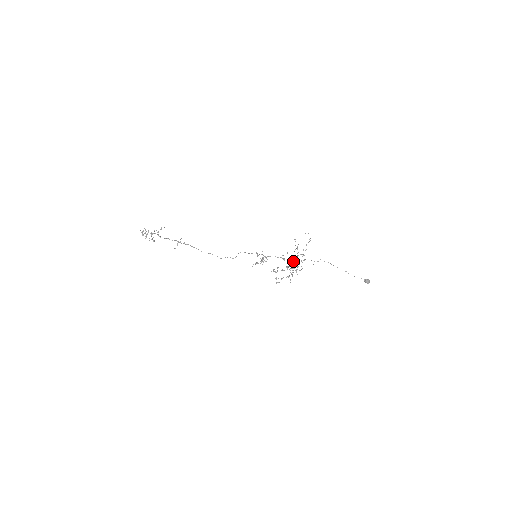
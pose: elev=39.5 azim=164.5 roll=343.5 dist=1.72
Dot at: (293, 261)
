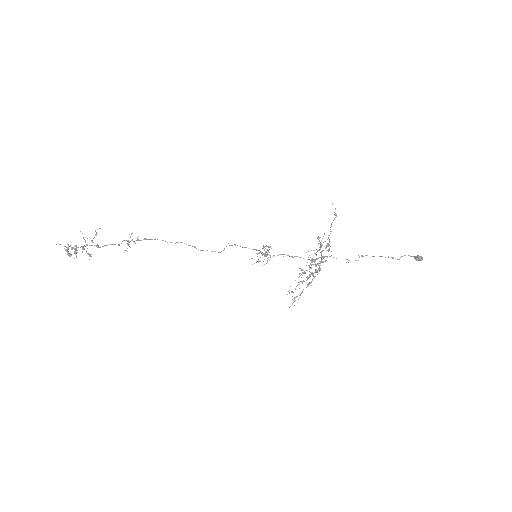
Dot at: (315, 263)
